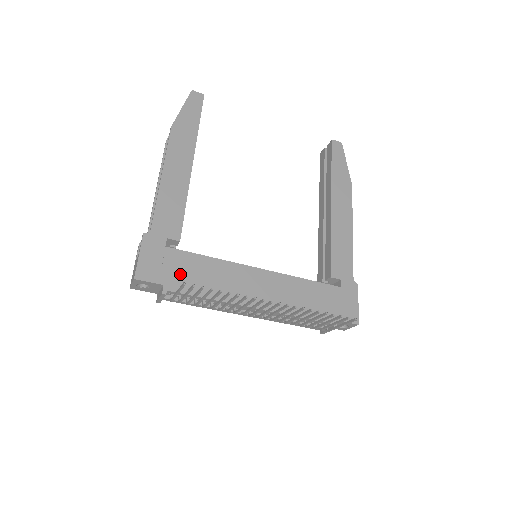
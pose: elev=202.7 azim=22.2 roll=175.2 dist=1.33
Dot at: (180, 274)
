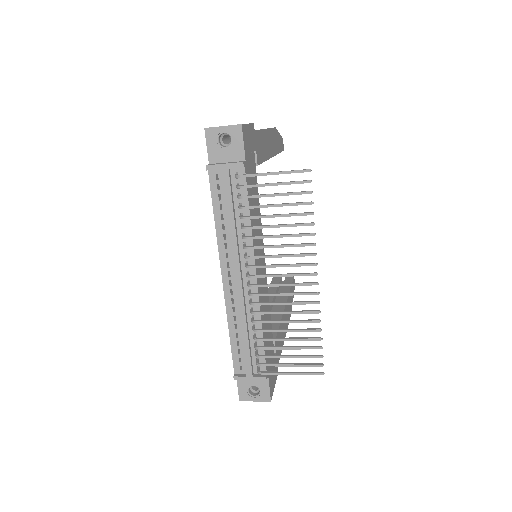
Dot at: occluded
